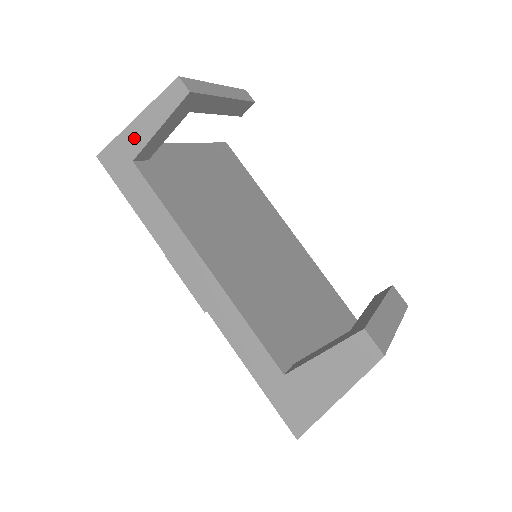
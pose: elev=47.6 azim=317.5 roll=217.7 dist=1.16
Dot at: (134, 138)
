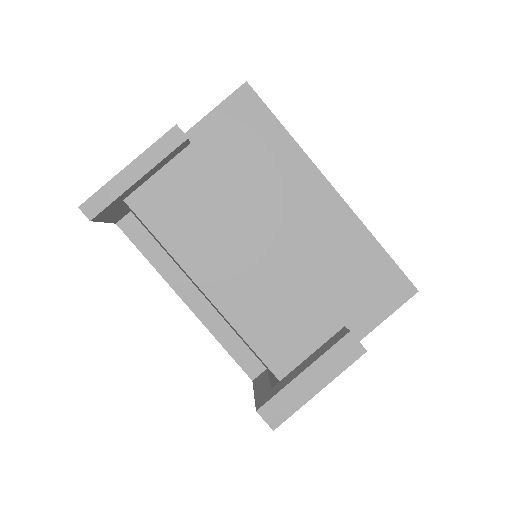
Dot at: occluded
